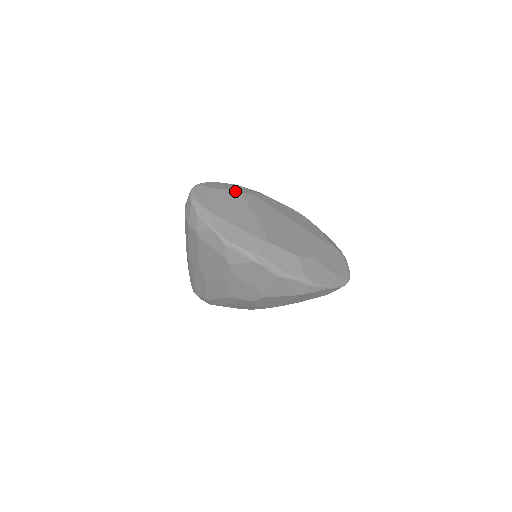
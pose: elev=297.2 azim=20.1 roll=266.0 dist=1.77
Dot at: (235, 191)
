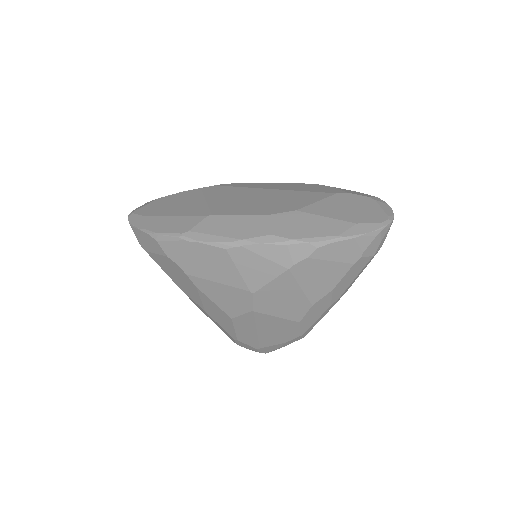
Dot at: (191, 190)
